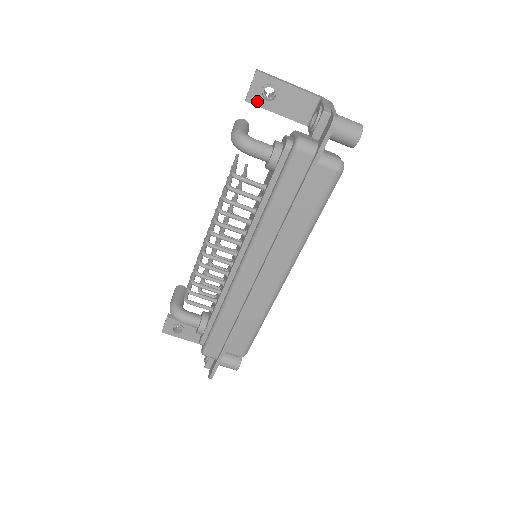
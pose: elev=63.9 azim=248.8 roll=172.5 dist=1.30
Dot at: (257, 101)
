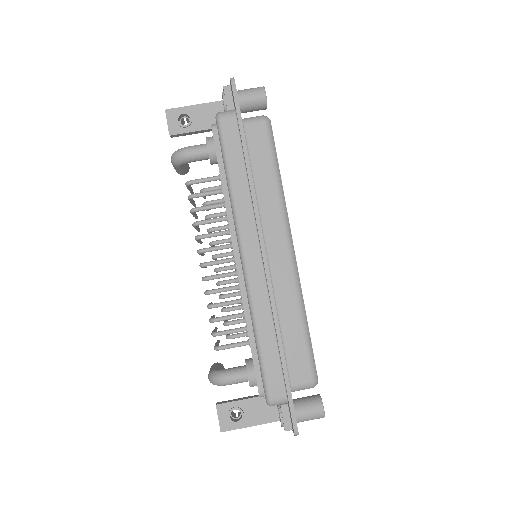
Dot at: (178, 130)
